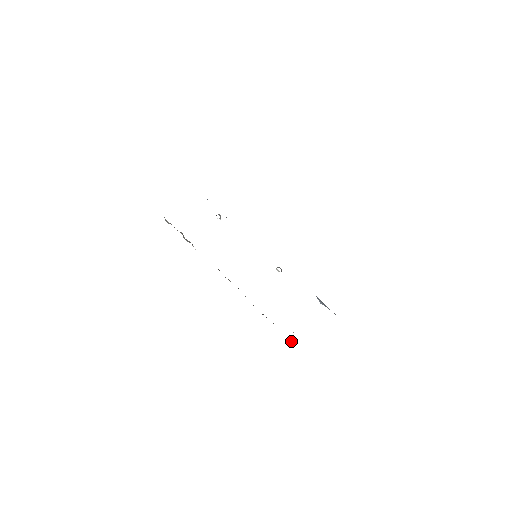
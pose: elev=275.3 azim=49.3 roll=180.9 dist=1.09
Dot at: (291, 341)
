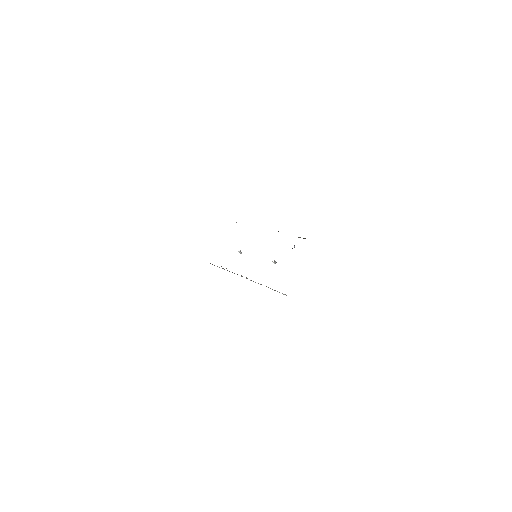
Dot at: occluded
